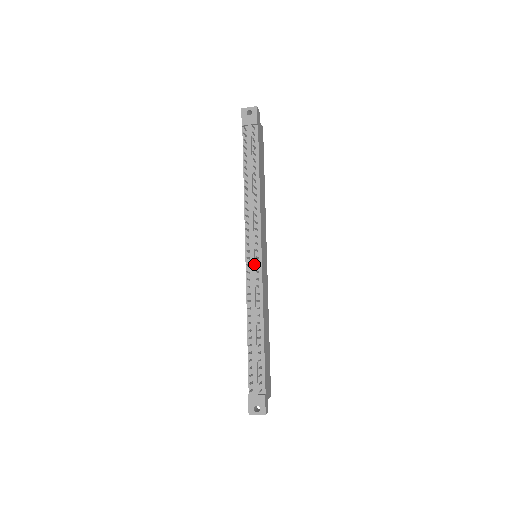
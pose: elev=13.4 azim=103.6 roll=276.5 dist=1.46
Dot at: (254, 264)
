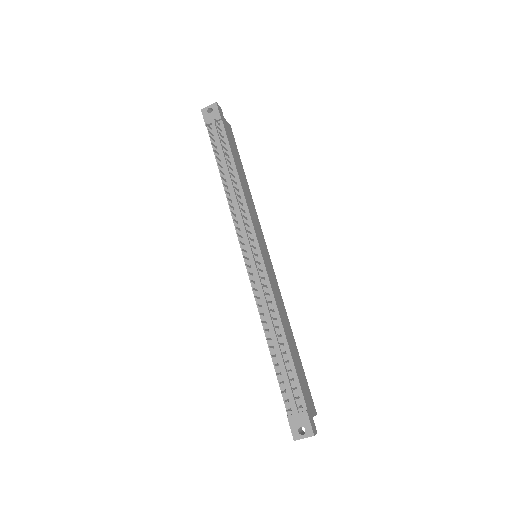
Dot at: (255, 263)
